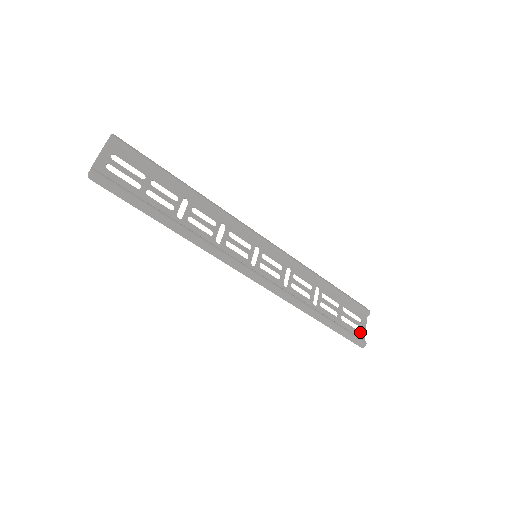
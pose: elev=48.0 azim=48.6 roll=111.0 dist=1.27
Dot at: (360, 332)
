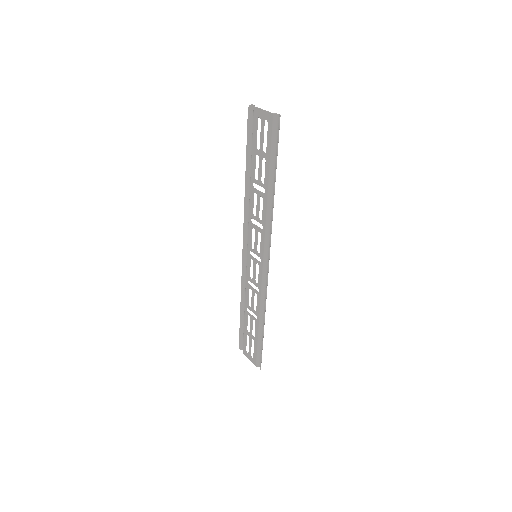
Dot at: (254, 359)
